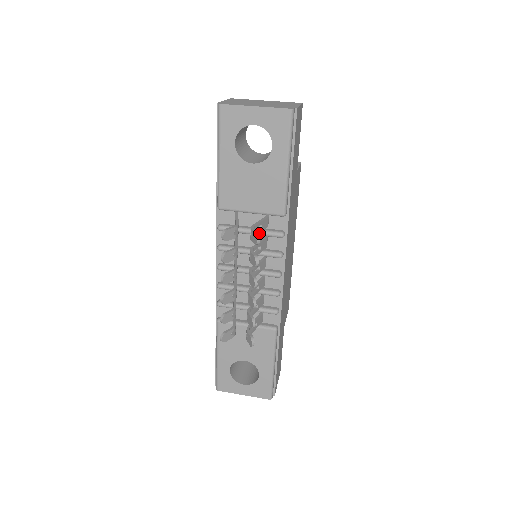
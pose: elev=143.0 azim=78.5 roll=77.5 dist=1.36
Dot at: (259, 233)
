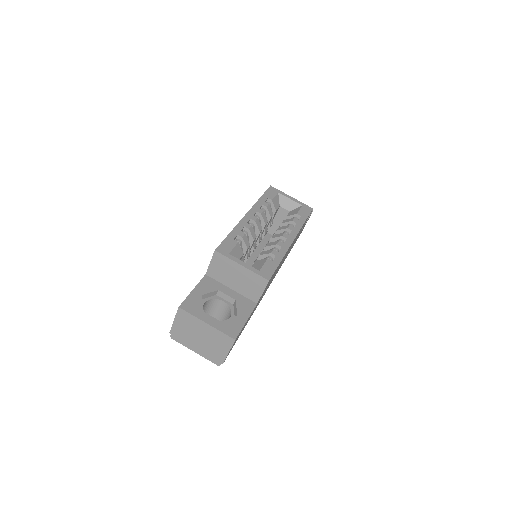
Dot at: occluded
